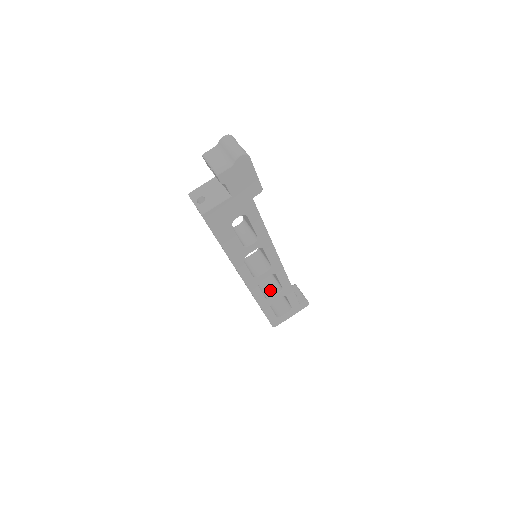
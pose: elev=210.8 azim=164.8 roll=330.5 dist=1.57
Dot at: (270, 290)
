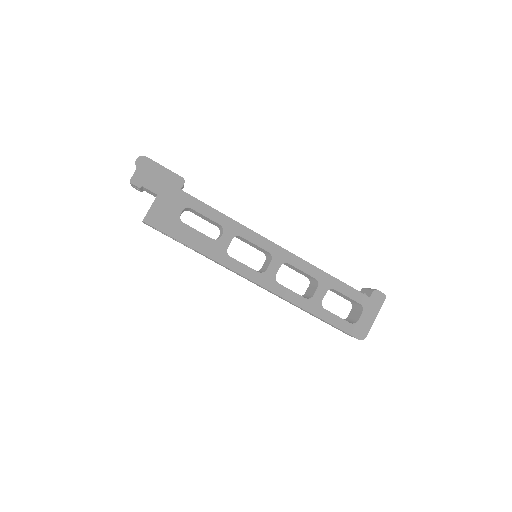
Dot at: (312, 292)
